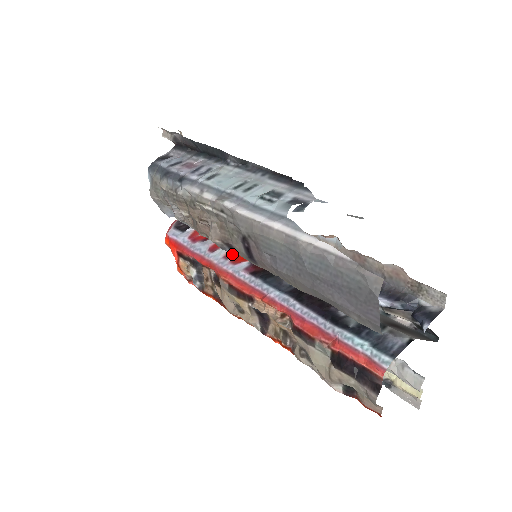
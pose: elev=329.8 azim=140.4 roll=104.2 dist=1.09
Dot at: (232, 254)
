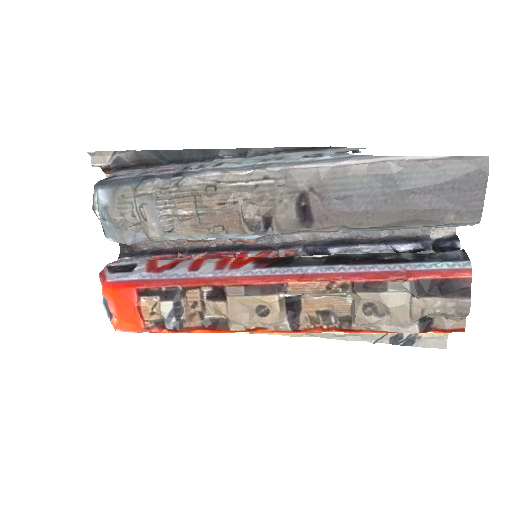
Dot at: (223, 265)
